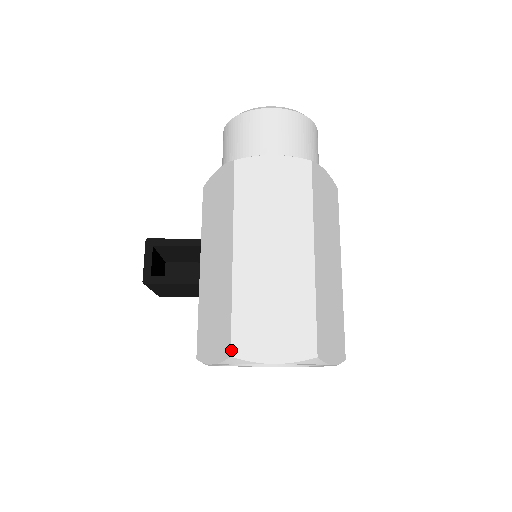
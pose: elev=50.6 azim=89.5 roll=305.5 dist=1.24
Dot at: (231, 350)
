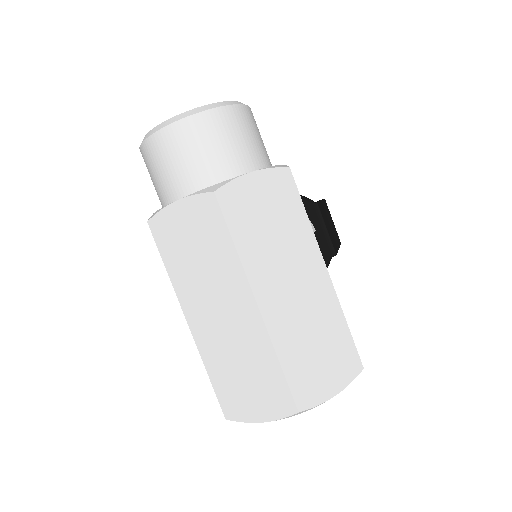
Dot at: occluded
